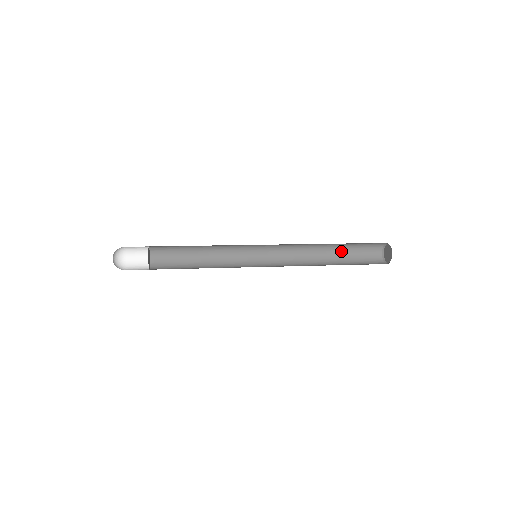
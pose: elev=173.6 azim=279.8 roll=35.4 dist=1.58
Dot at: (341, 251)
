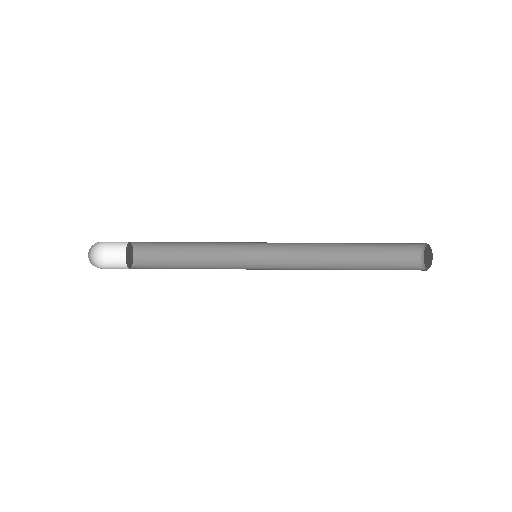
Dot at: (367, 250)
